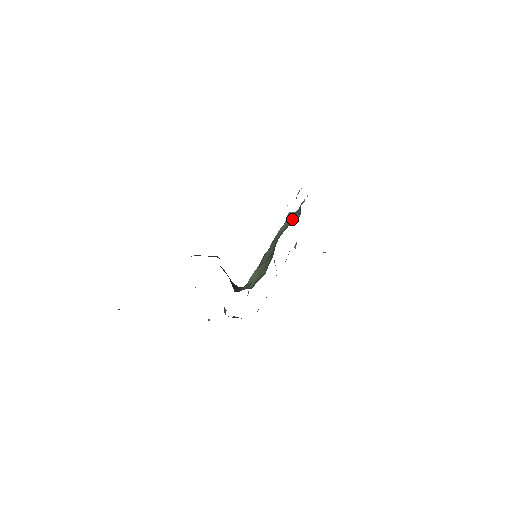
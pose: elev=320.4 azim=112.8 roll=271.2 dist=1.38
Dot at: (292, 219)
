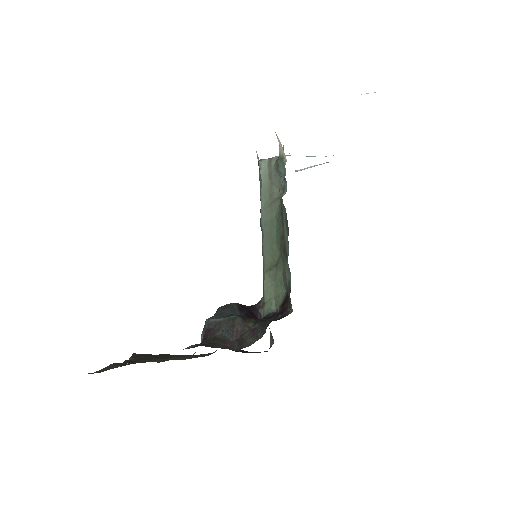
Dot at: (273, 182)
